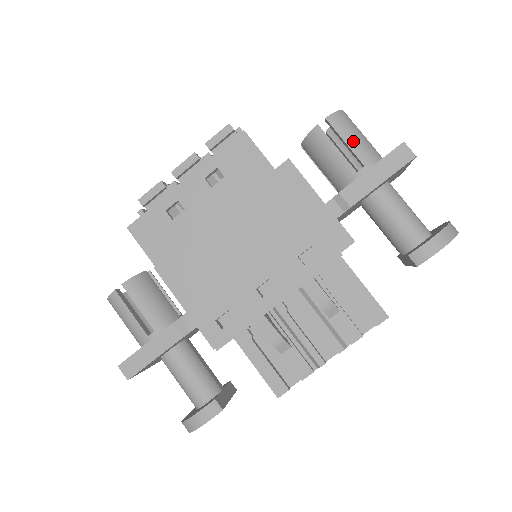
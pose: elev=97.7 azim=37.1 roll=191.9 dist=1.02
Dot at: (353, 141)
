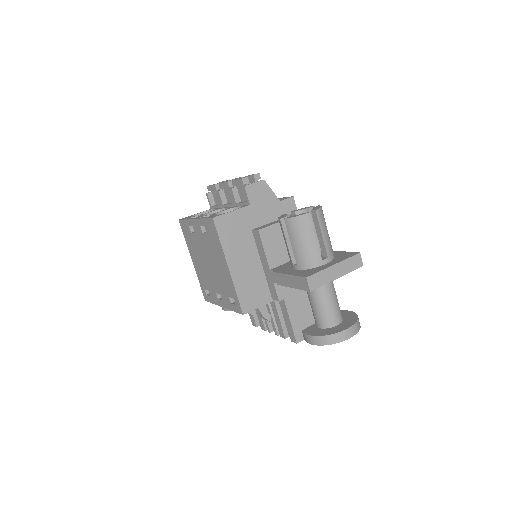
Dot at: (296, 245)
